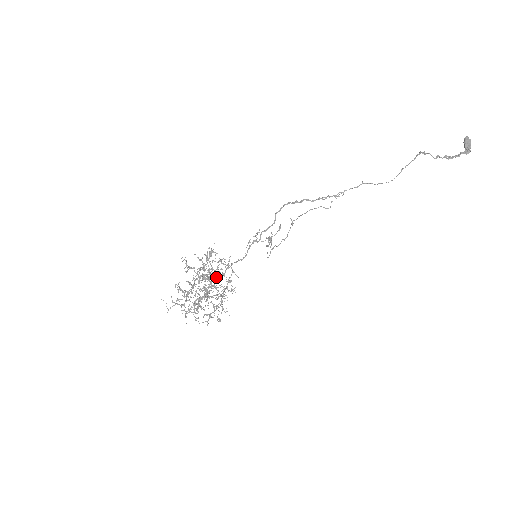
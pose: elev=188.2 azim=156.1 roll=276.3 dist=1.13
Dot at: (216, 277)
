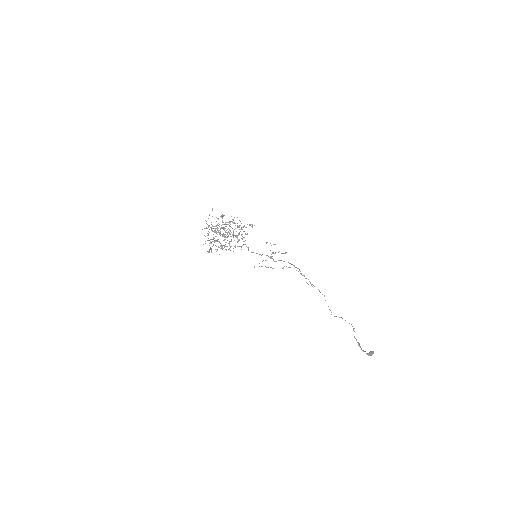
Dot at: (237, 235)
